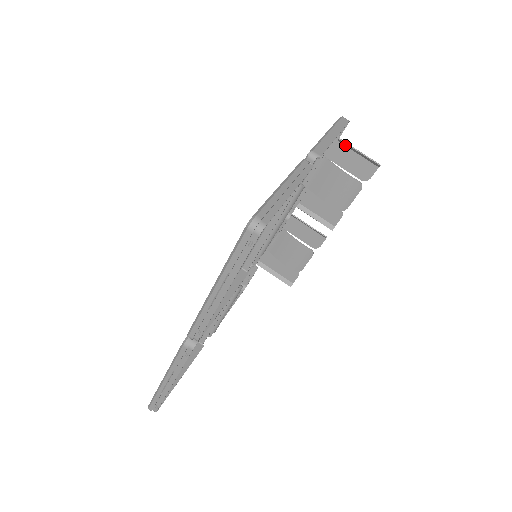
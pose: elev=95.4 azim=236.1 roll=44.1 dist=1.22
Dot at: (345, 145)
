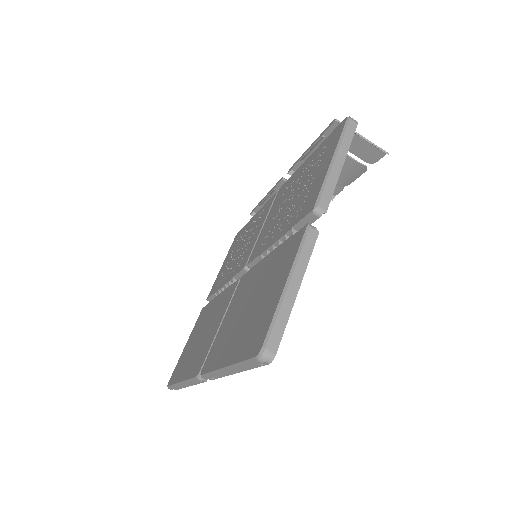
Dot at: occluded
